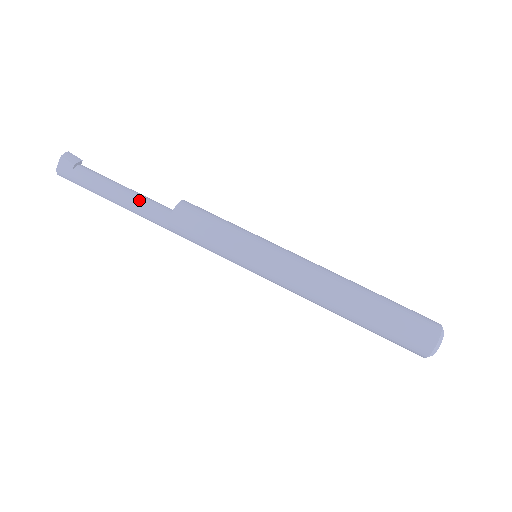
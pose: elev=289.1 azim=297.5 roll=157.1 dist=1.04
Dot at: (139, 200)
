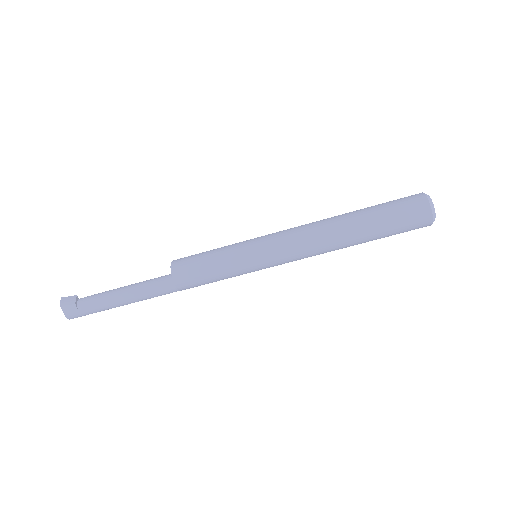
Dot at: (142, 289)
